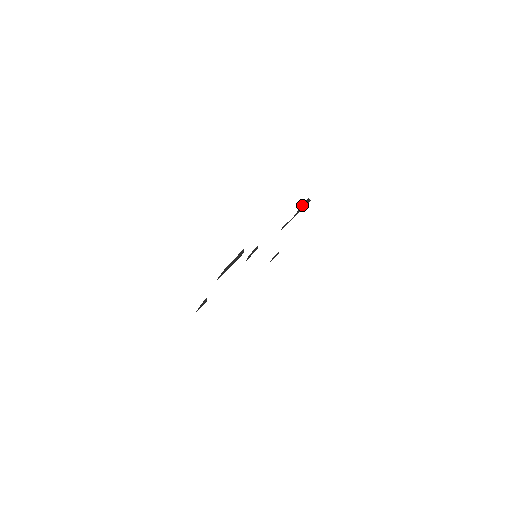
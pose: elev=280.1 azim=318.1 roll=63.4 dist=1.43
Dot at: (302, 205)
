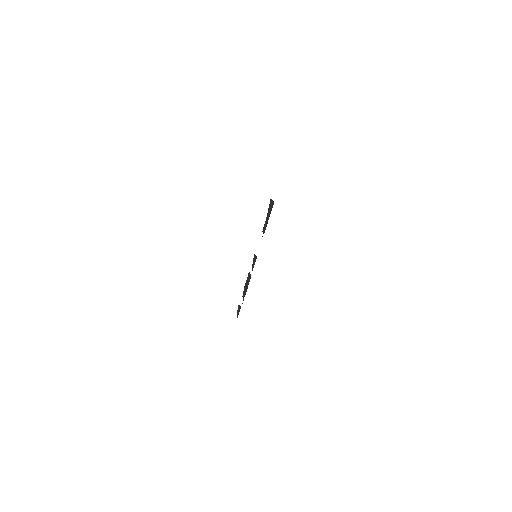
Dot at: (269, 207)
